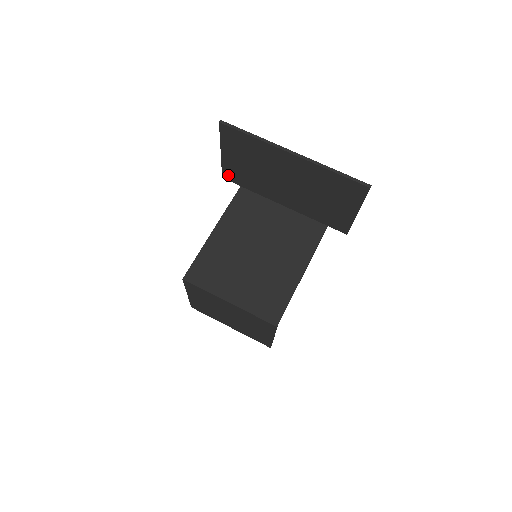
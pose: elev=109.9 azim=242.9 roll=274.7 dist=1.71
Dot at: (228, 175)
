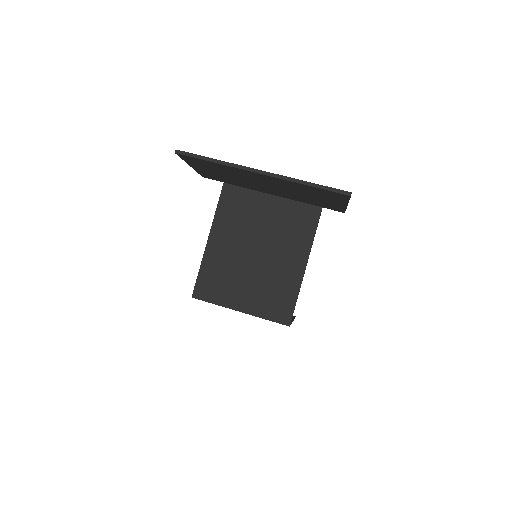
Dot at: (207, 177)
